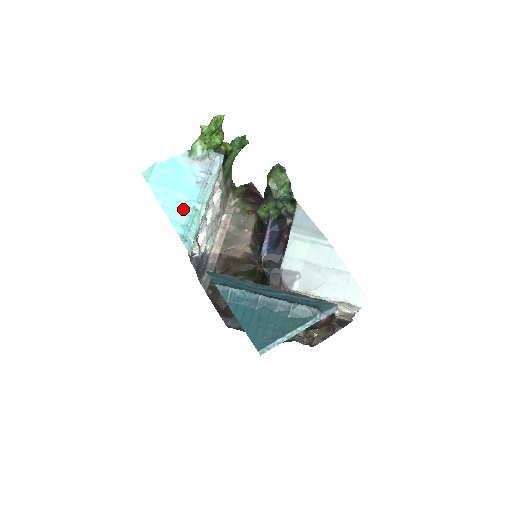
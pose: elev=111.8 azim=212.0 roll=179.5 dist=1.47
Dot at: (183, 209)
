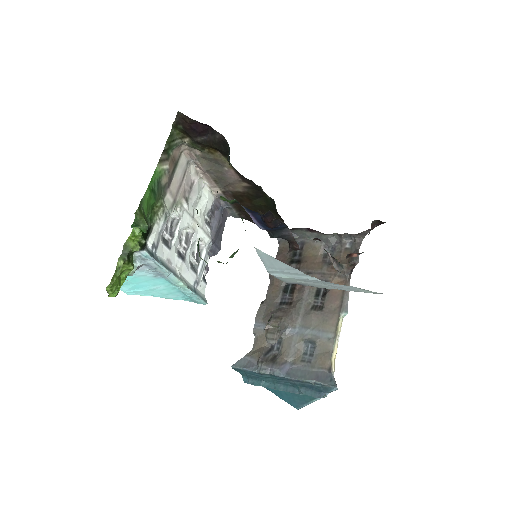
Dot at: (170, 291)
